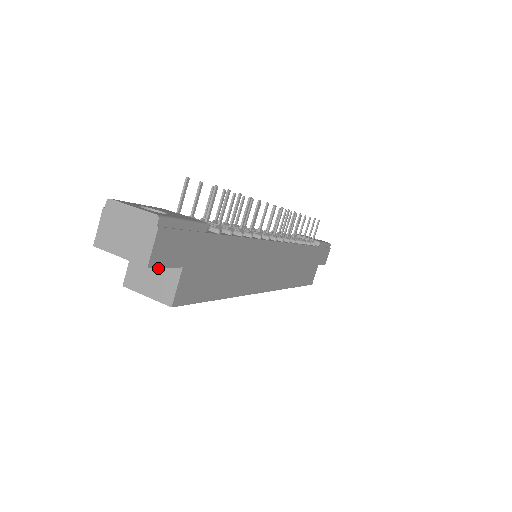
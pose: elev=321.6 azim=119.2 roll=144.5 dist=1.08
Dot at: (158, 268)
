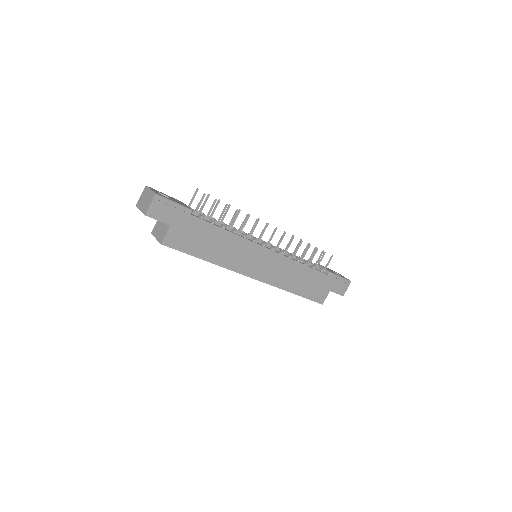
Dot at: (163, 225)
